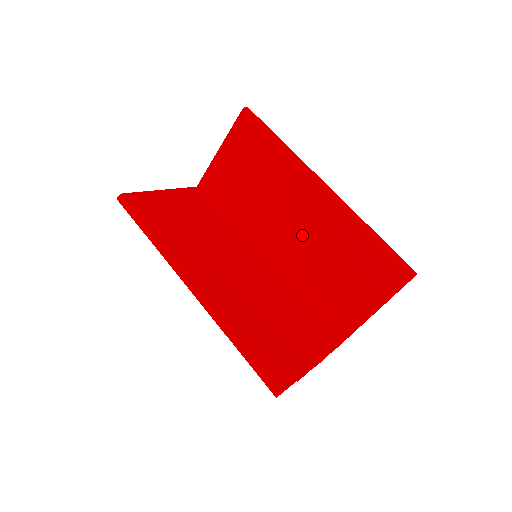
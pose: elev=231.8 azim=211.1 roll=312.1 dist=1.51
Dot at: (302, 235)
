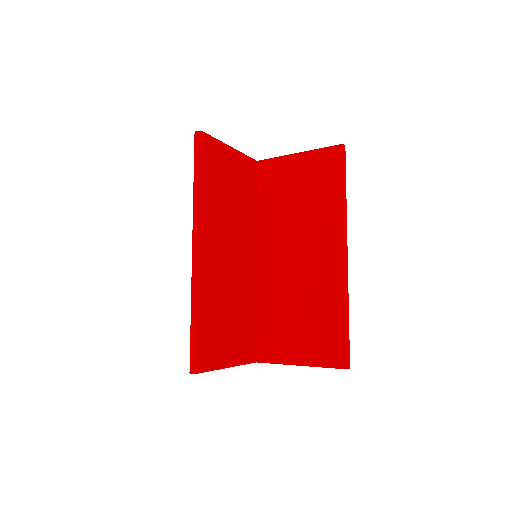
Dot at: (300, 271)
